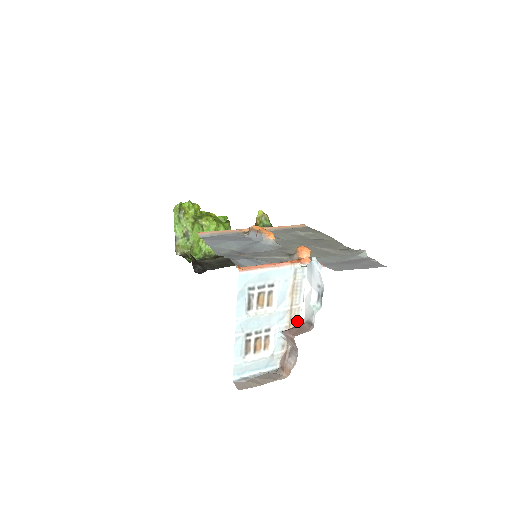
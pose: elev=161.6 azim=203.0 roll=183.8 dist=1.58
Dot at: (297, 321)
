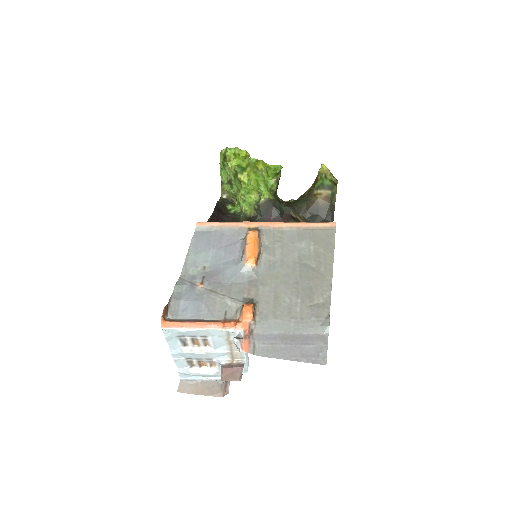
Dot at: (242, 359)
